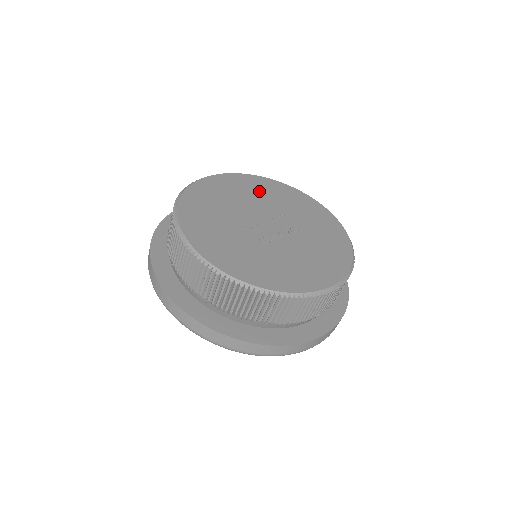
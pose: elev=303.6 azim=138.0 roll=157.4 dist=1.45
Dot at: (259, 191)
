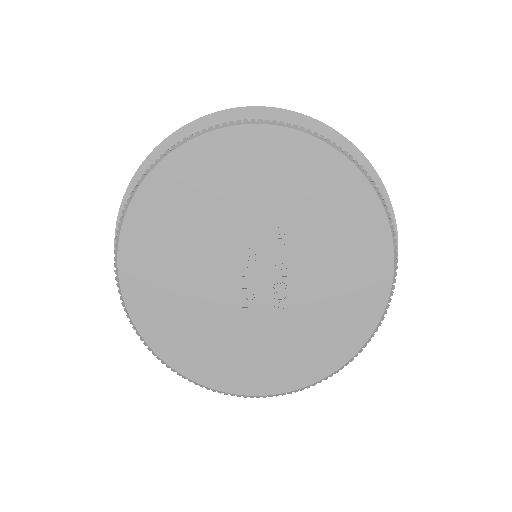
Dot at: (182, 213)
